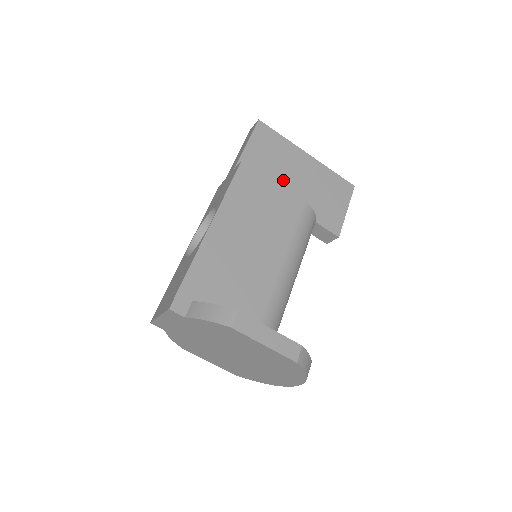
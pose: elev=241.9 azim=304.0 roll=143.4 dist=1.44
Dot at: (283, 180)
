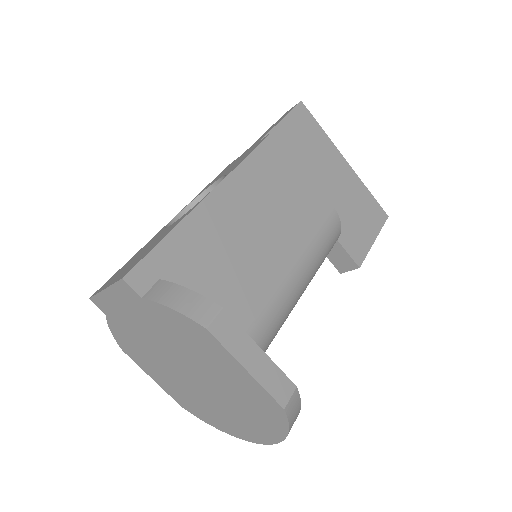
Dot at: (312, 178)
